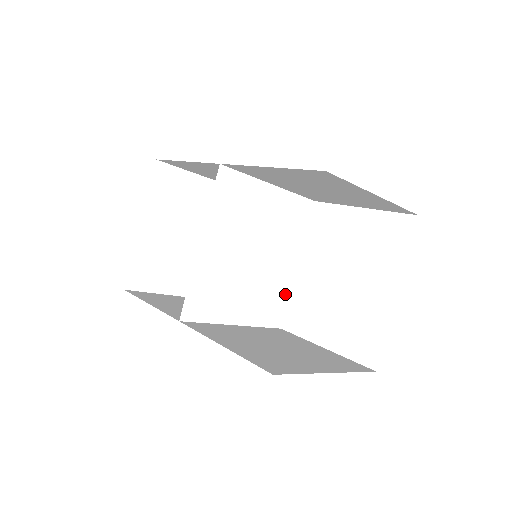
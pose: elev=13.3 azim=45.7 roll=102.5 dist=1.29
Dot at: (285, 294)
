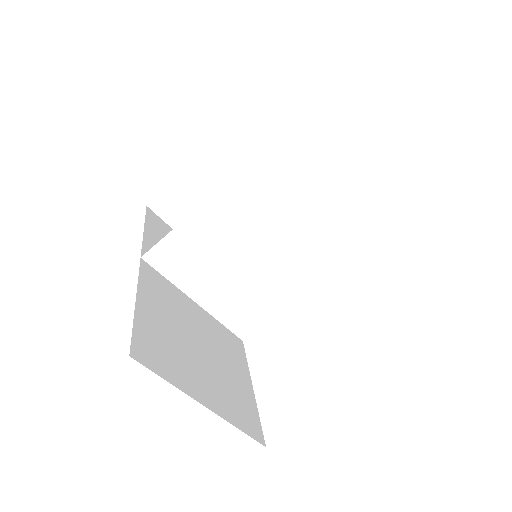
Dot at: (268, 313)
